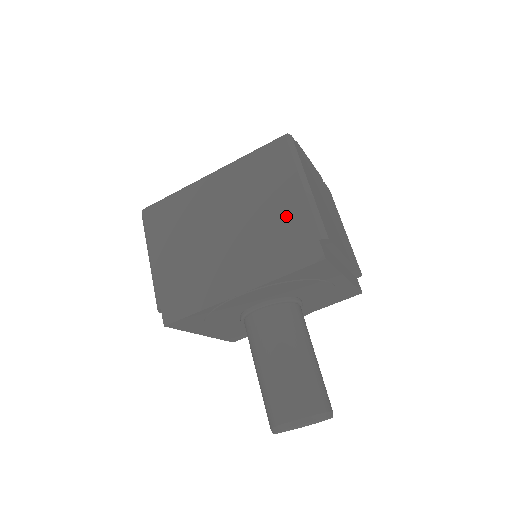
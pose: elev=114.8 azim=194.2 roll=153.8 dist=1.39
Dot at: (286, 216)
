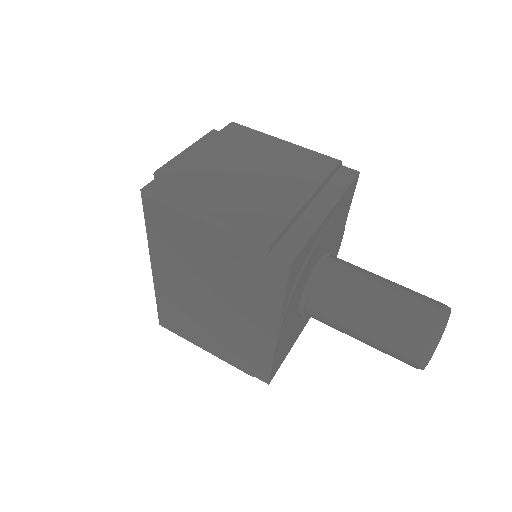
Dot at: (226, 256)
